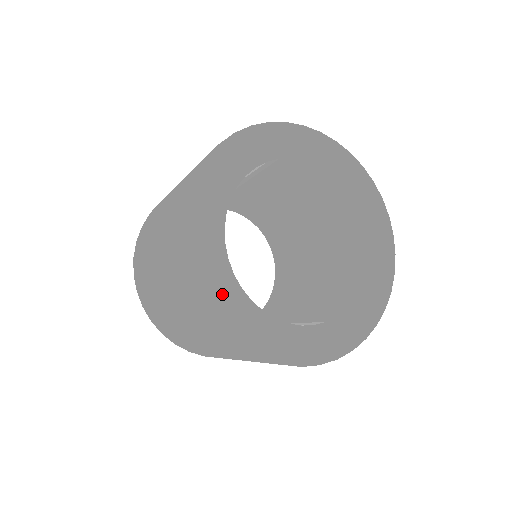
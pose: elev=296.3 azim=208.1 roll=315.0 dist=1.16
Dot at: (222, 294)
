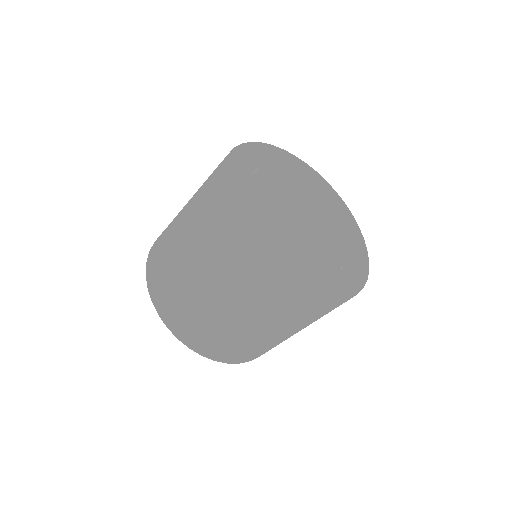
Dot at: (293, 271)
